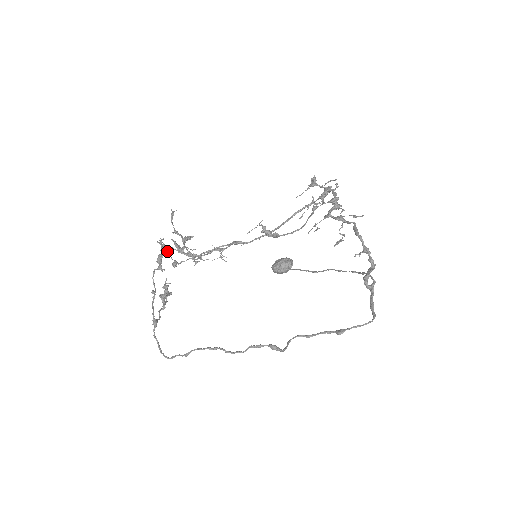
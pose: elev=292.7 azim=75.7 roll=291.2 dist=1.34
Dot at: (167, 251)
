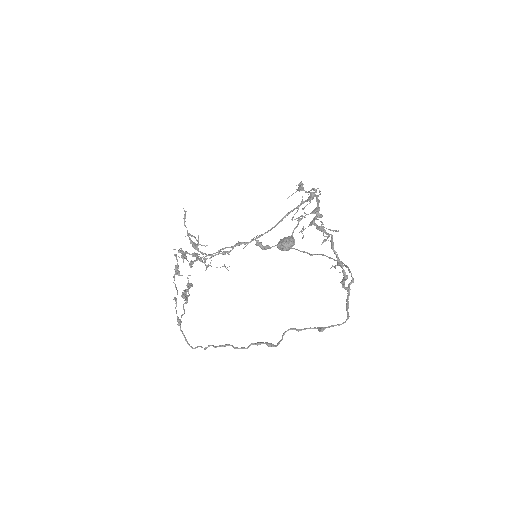
Dot at: (183, 257)
